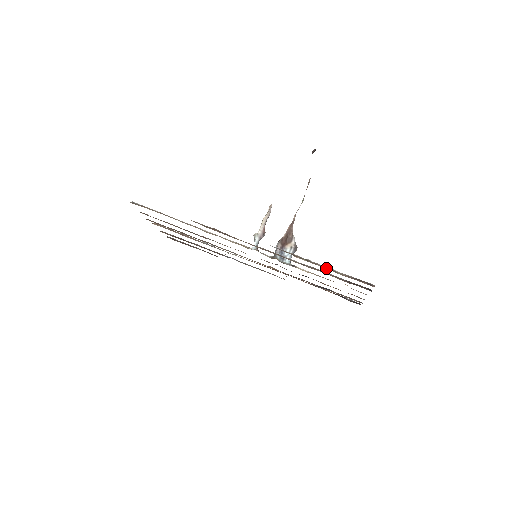
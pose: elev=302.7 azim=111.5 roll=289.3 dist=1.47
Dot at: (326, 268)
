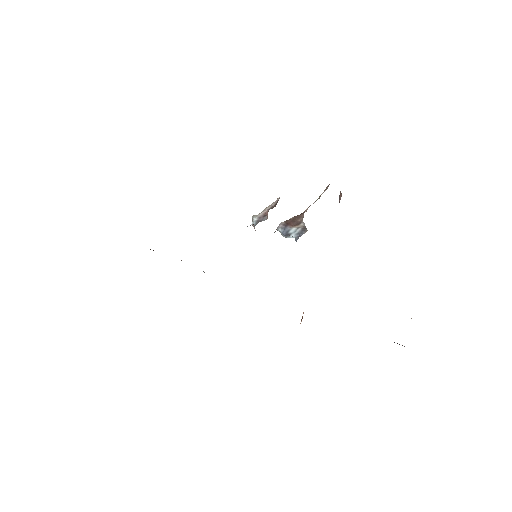
Dot at: occluded
